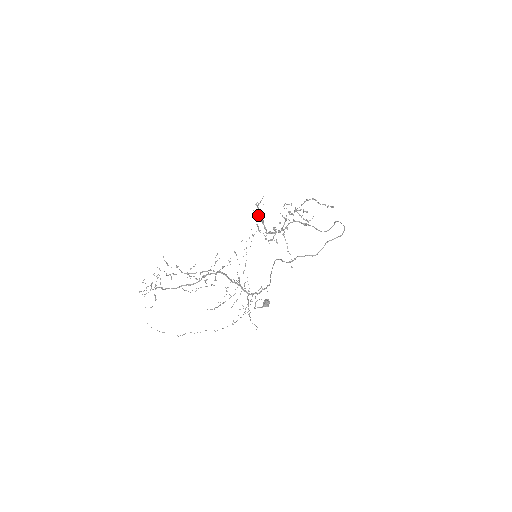
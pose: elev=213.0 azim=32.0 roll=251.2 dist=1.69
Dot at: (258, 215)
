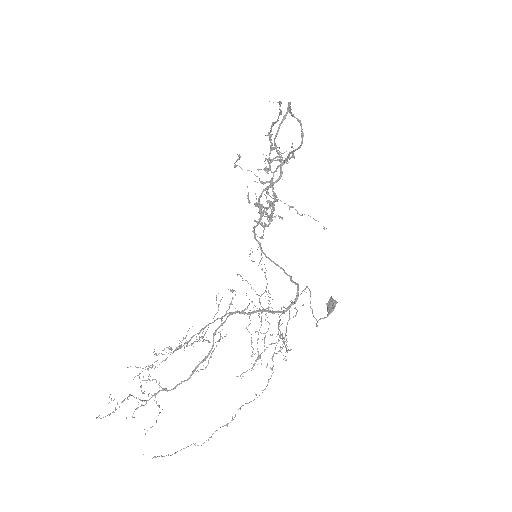
Dot at: occluded
